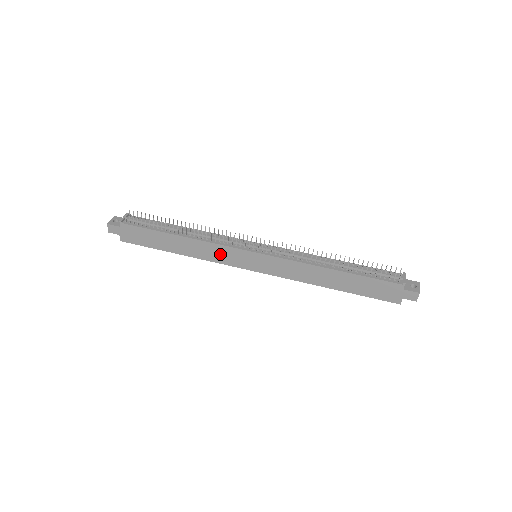
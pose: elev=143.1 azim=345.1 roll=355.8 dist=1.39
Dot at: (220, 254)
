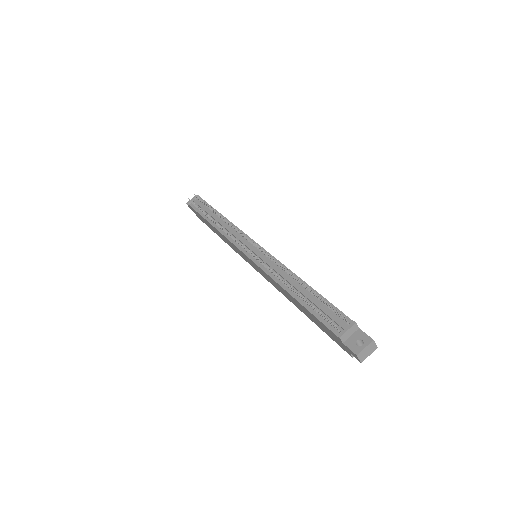
Dot at: (234, 247)
